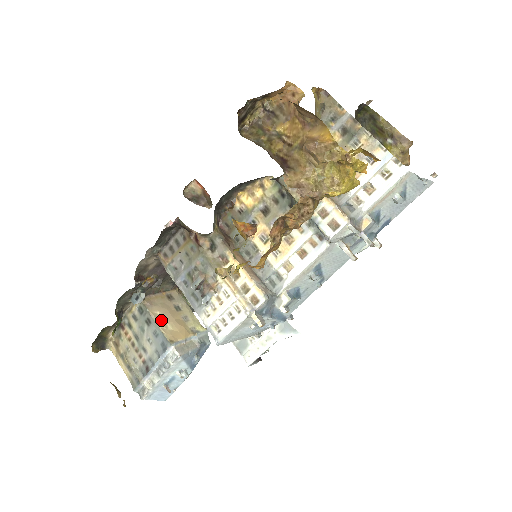
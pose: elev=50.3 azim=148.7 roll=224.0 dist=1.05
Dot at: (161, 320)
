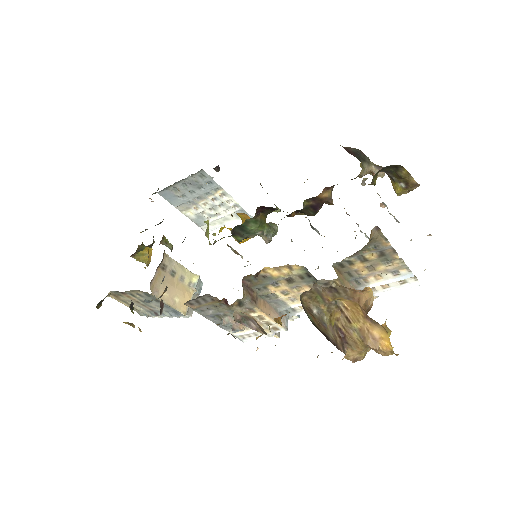
Dot at: (169, 299)
